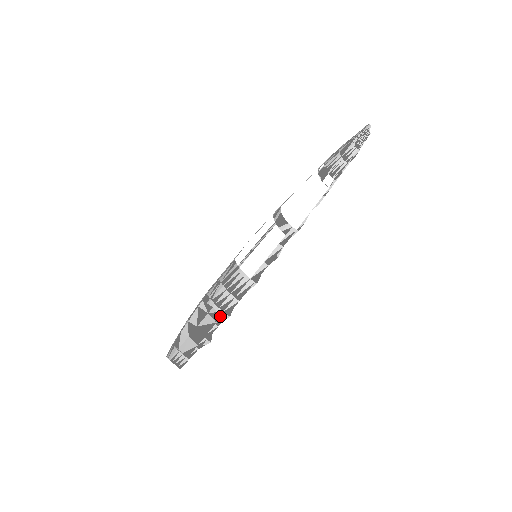
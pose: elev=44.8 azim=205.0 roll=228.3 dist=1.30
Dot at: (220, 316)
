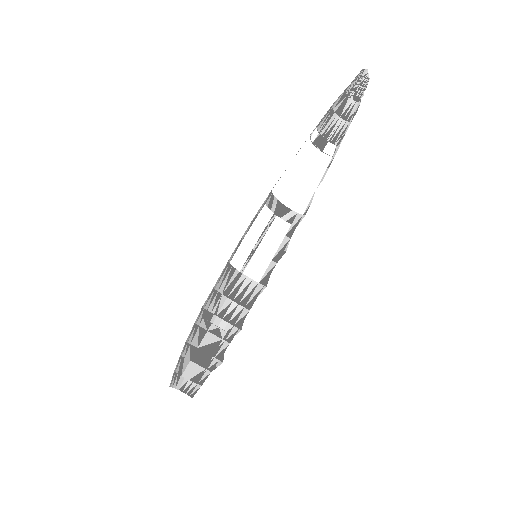
Dot at: (225, 331)
